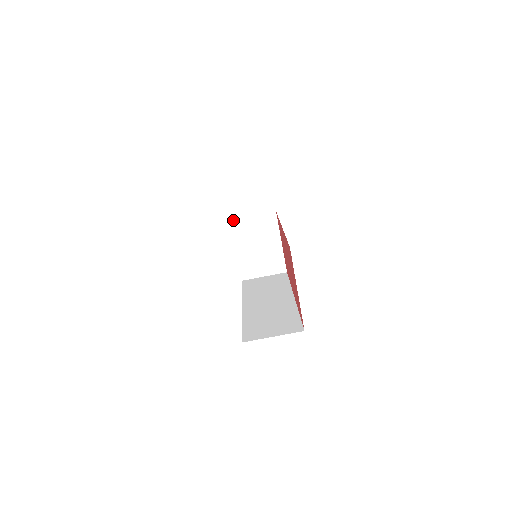
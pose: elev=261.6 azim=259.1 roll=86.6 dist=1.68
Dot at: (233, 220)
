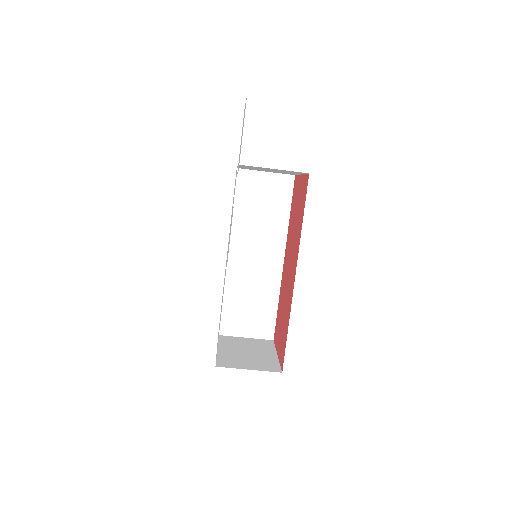
Dot at: (243, 165)
